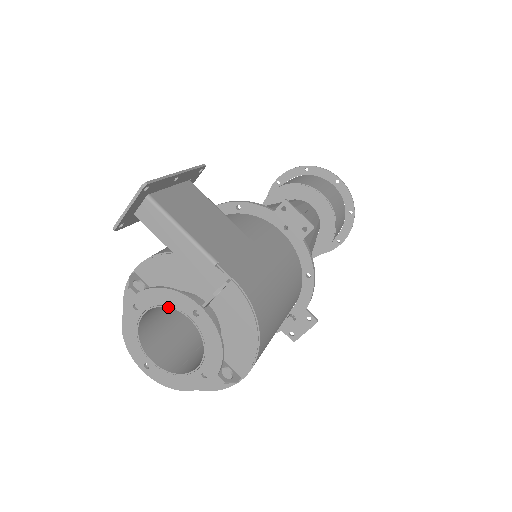
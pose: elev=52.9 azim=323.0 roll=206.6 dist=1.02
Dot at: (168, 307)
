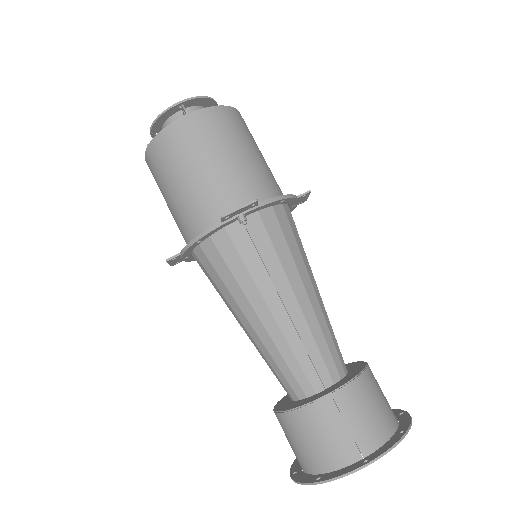
Dot at: occluded
